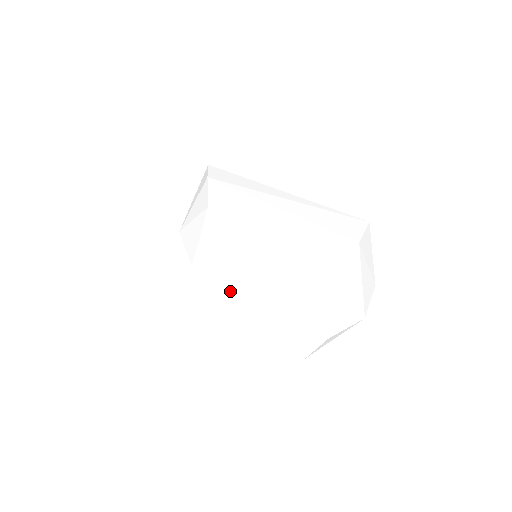
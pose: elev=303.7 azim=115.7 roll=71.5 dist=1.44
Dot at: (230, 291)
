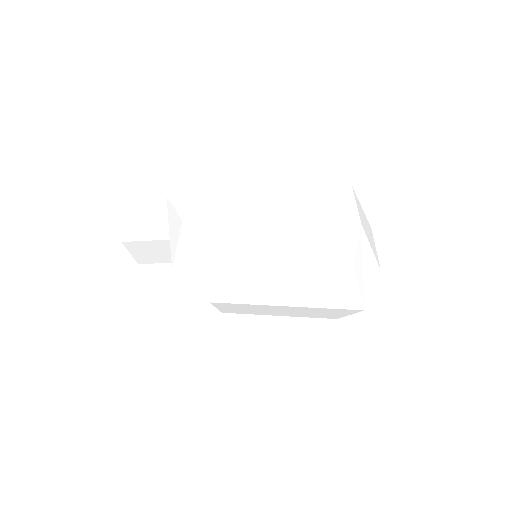
Dot at: (256, 306)
